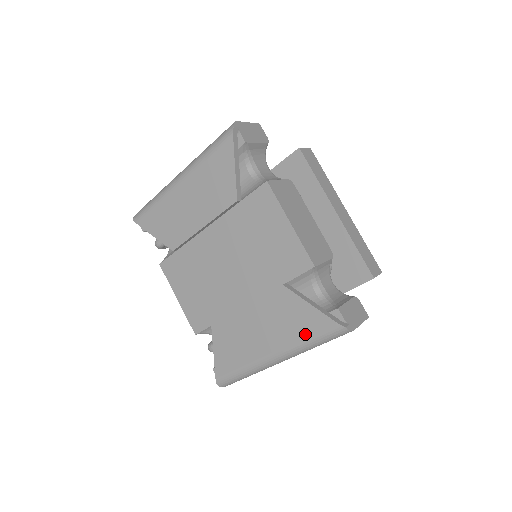
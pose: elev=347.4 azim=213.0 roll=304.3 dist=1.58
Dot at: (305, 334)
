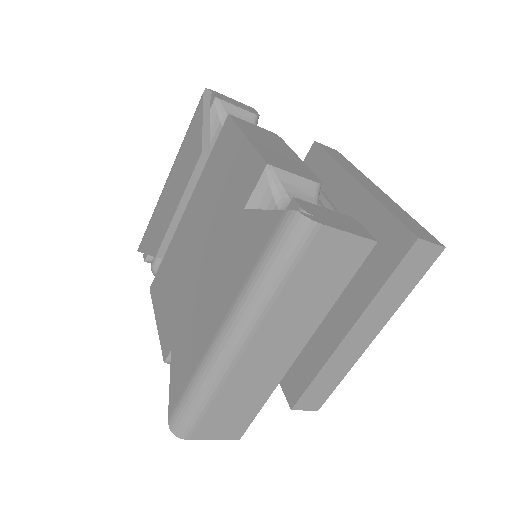
Dot at: (253, 261)
